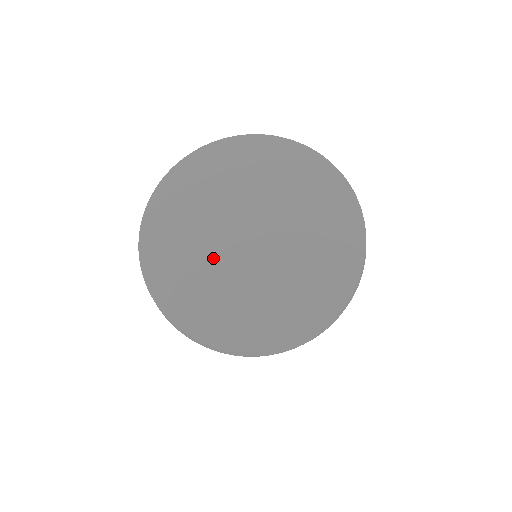
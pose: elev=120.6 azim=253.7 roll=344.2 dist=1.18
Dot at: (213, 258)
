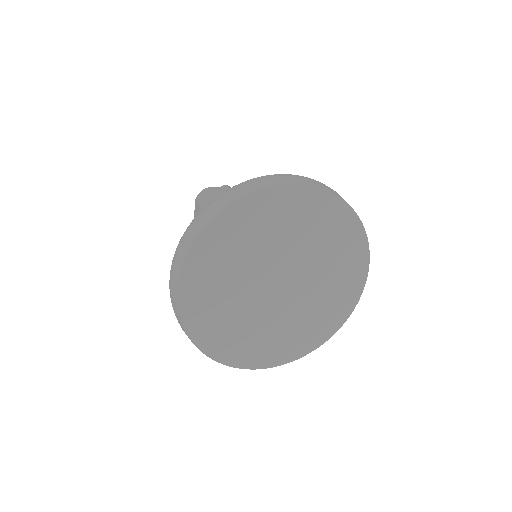
Dot at: (267, 318)
